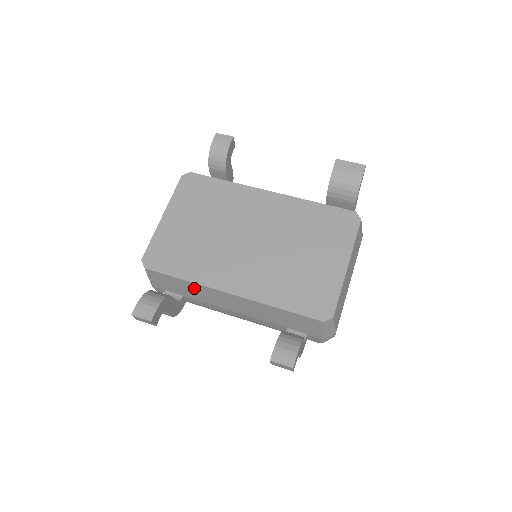
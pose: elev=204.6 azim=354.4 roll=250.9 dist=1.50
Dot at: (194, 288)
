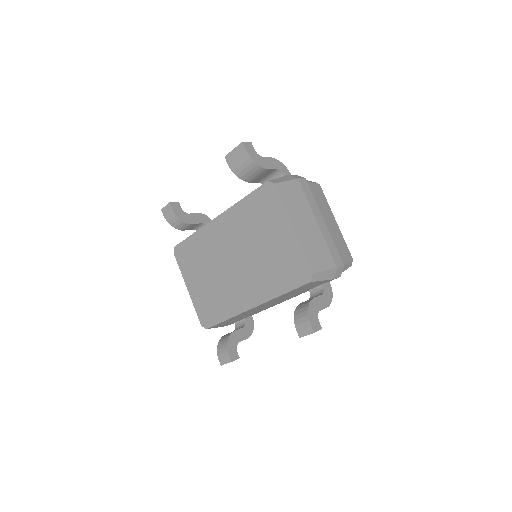
Dot at: (238, 317)
